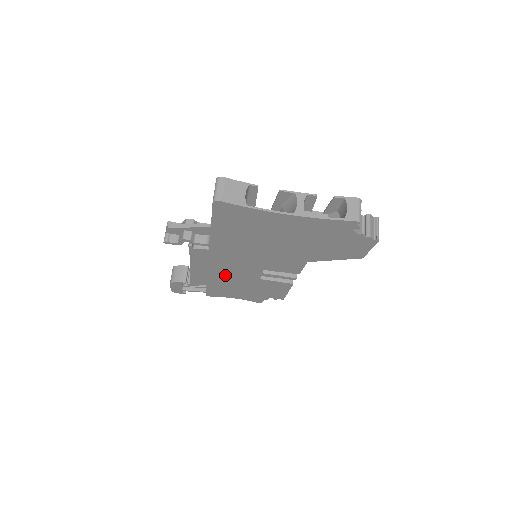
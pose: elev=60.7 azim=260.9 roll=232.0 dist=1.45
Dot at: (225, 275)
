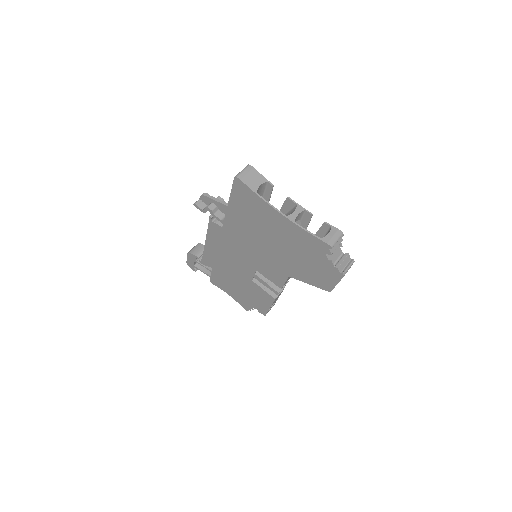
Dot at: (228, 263)
